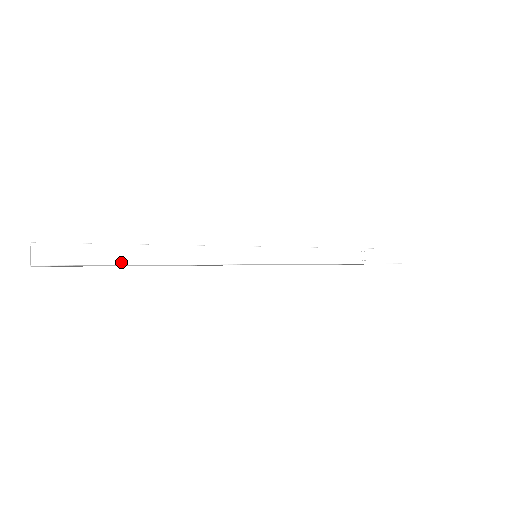
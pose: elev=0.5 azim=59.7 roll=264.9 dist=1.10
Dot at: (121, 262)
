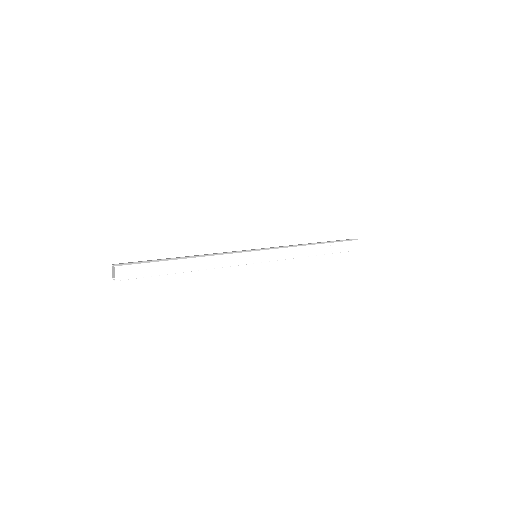
Dot at: (169, 272)
